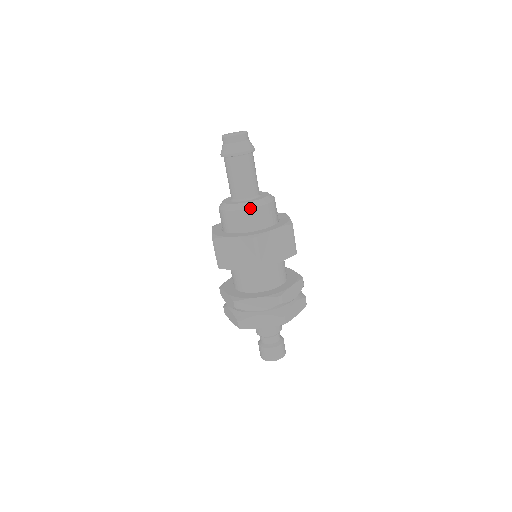
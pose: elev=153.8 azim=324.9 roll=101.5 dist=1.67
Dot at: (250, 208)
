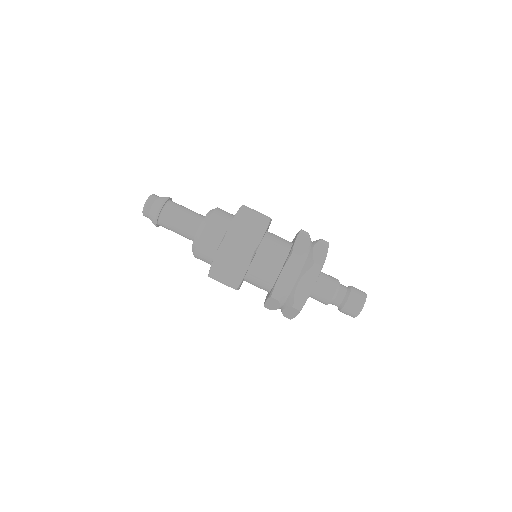
Dot at: (215, 209)
